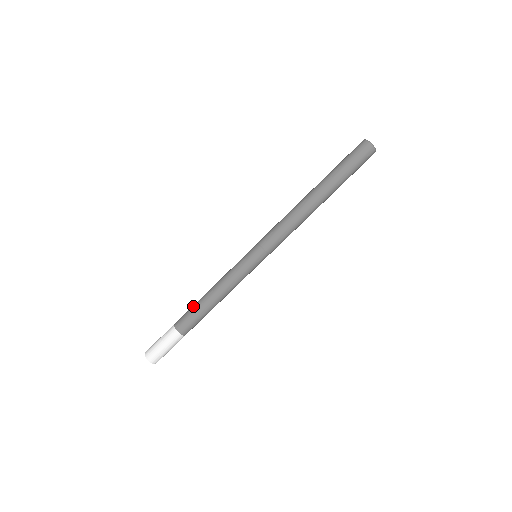
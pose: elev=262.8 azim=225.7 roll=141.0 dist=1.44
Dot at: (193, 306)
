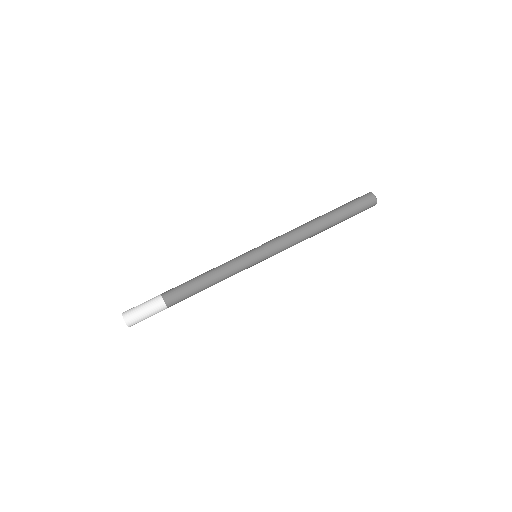
Dot at: (185, 282)
